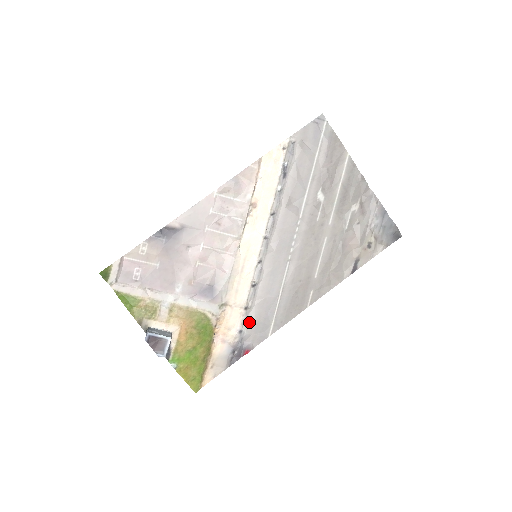
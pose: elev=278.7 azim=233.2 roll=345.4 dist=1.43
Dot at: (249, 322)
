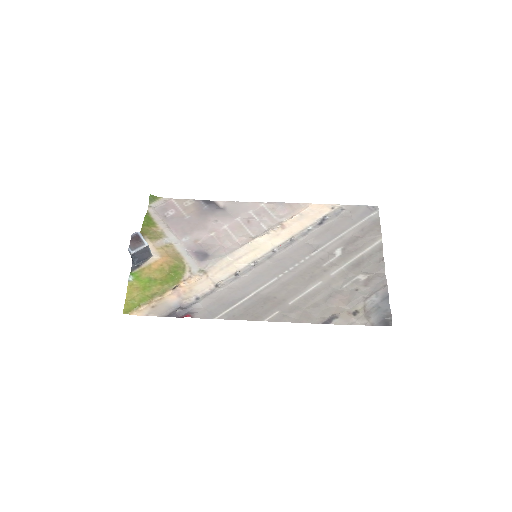
Dot at: (210, 297)
